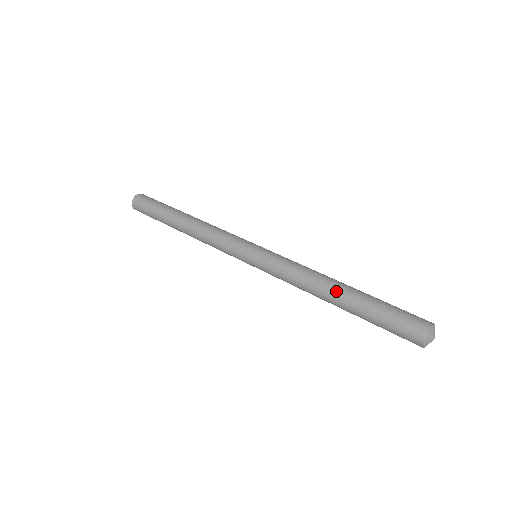
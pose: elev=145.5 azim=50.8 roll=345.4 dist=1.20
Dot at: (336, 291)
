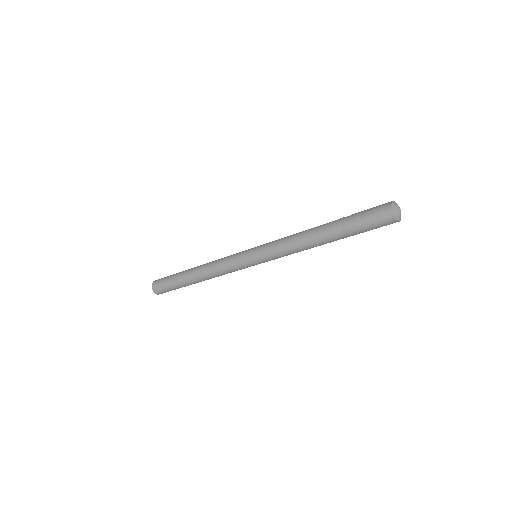
Dot at: (320, 226)
